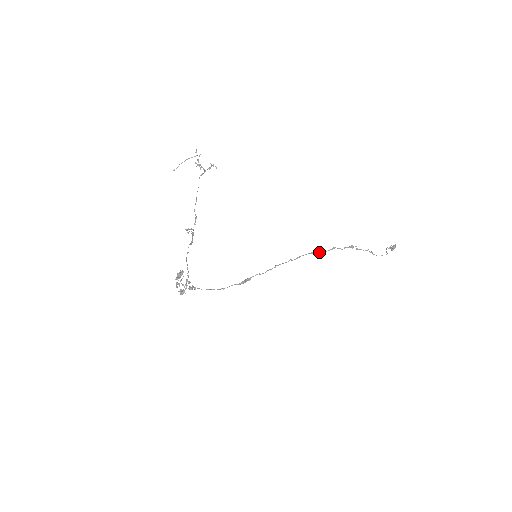
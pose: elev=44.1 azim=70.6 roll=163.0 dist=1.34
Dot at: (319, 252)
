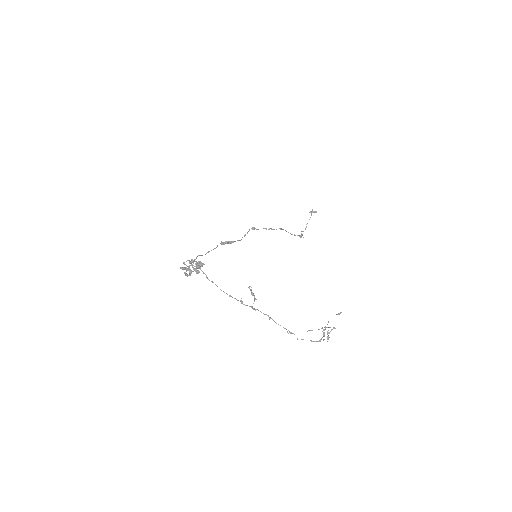
Dot at: occluded
